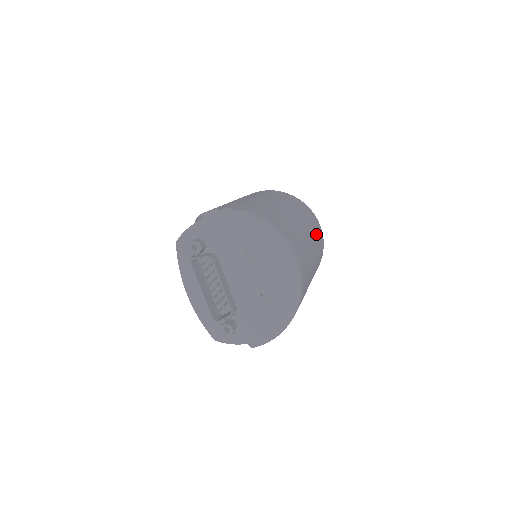
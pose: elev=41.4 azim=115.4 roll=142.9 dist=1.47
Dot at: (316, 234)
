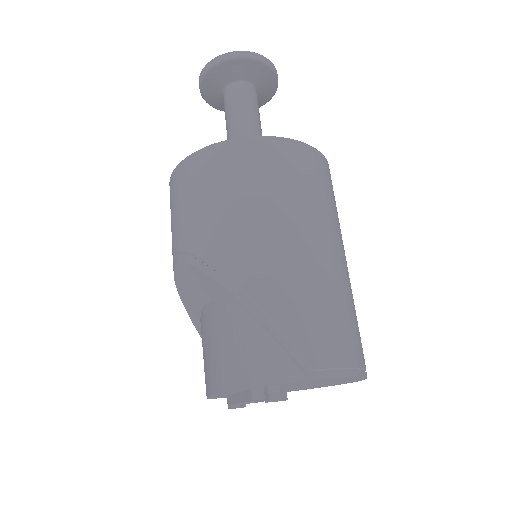
Dot at: occluded
